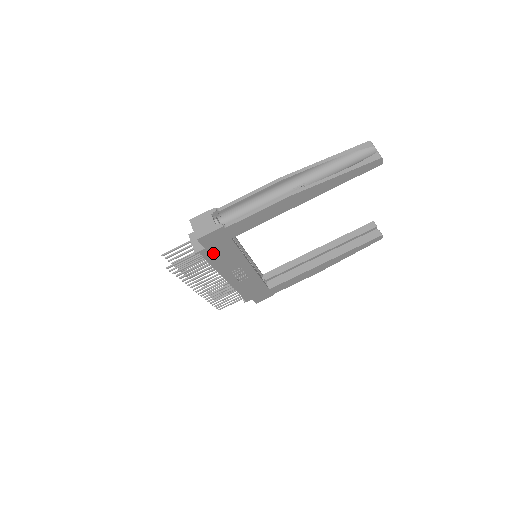
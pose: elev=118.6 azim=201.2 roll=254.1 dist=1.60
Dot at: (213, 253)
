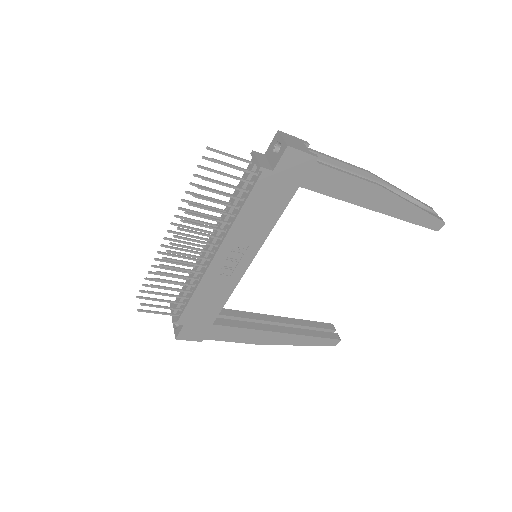
Dot at: (266, 189)
